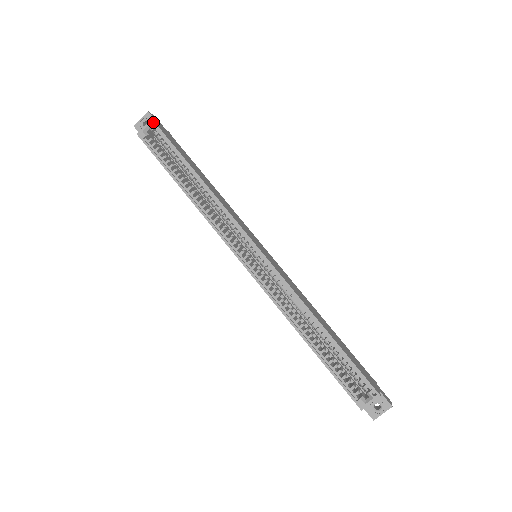
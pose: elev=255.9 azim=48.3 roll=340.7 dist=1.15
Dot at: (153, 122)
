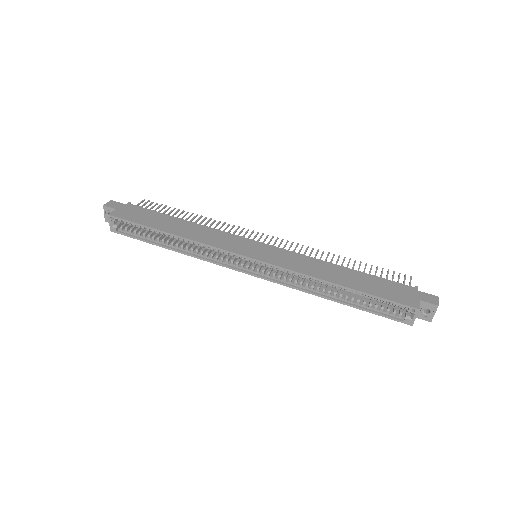
Dot at: (111, 216)
